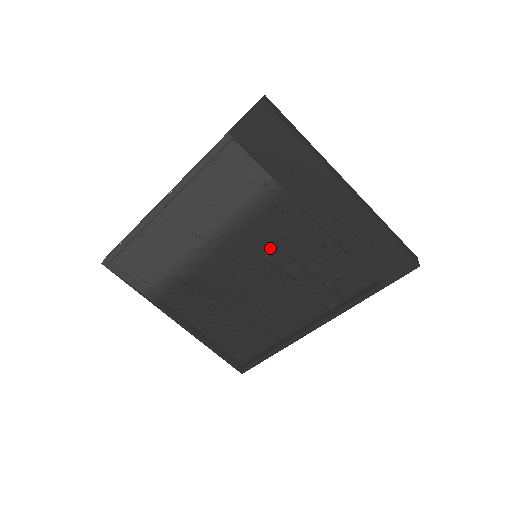
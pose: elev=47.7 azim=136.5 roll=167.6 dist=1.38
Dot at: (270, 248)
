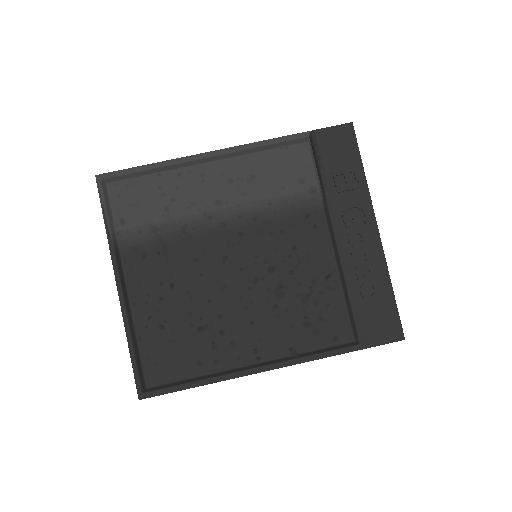
Dot at: (276, 253)
